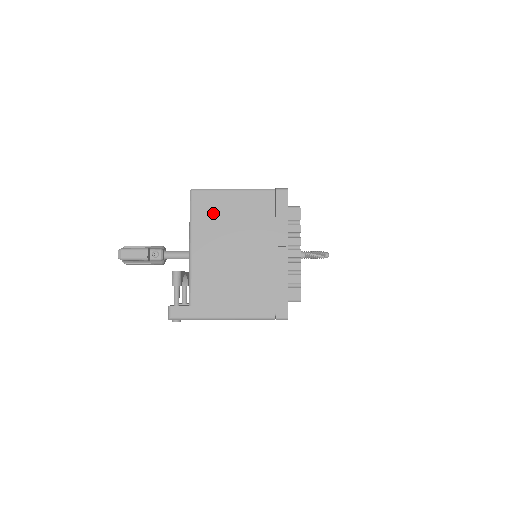
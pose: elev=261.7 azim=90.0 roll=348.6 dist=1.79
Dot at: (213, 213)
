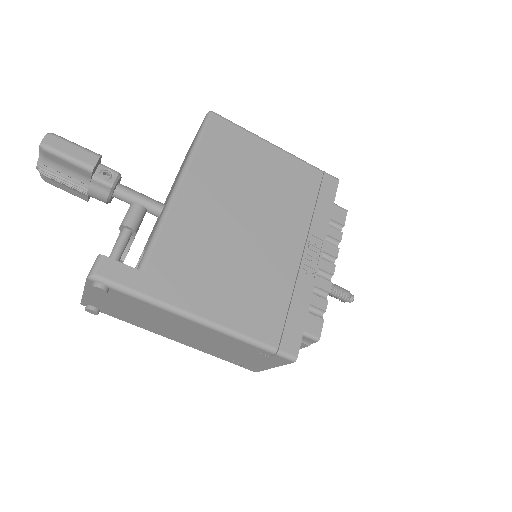
Dot at: (232, 155)
